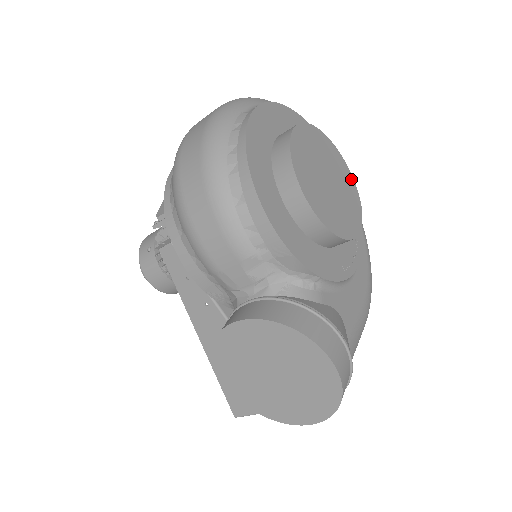
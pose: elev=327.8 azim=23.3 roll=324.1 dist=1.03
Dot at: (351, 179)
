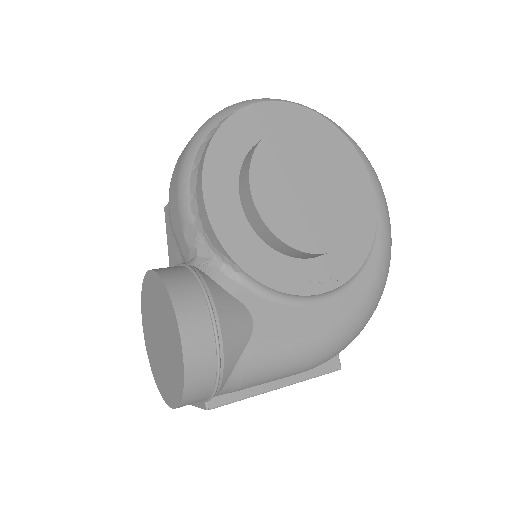
Dot at: (358, 205)
